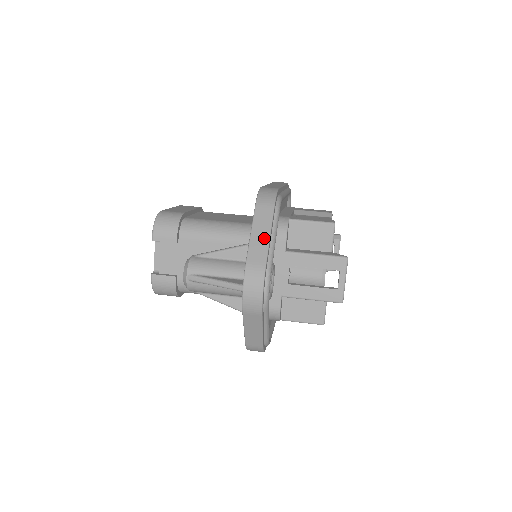
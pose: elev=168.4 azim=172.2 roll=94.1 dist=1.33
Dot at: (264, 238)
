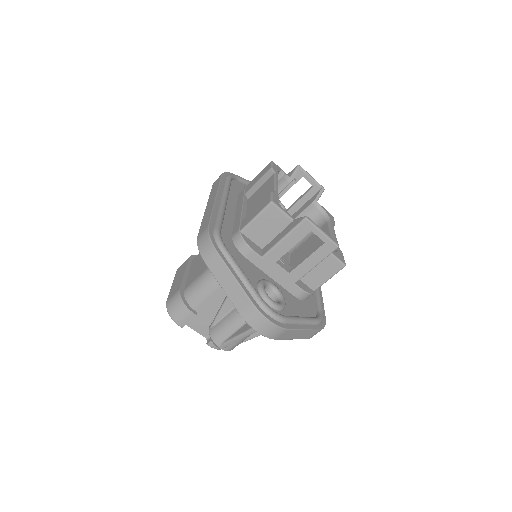
Dot at: (233, 283)
